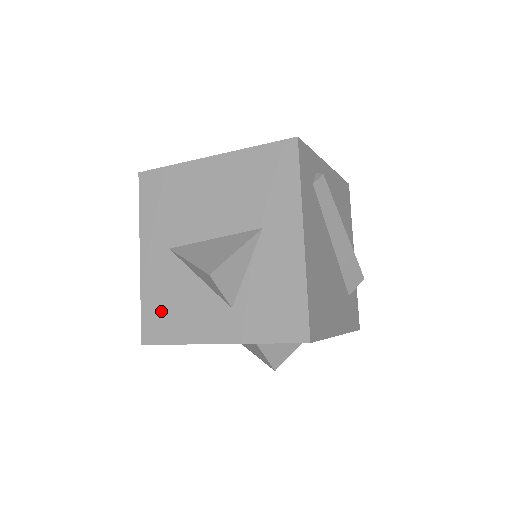
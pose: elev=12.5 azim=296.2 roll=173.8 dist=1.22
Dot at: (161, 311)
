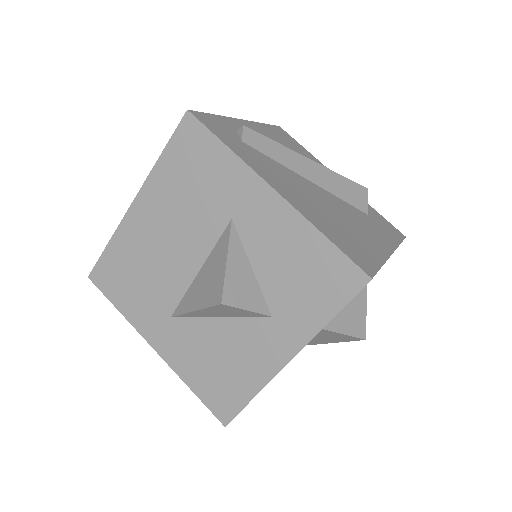
Dot at: (214, 380)
